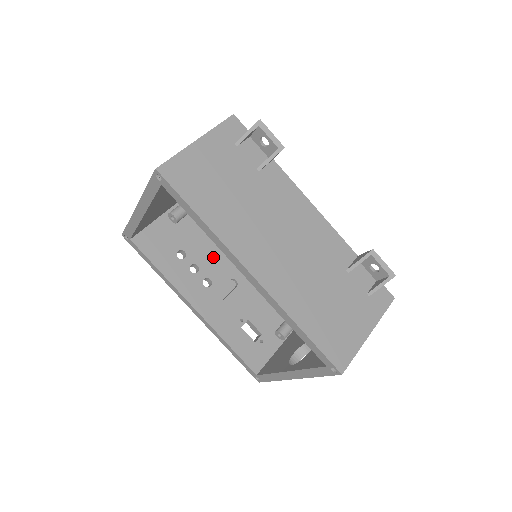
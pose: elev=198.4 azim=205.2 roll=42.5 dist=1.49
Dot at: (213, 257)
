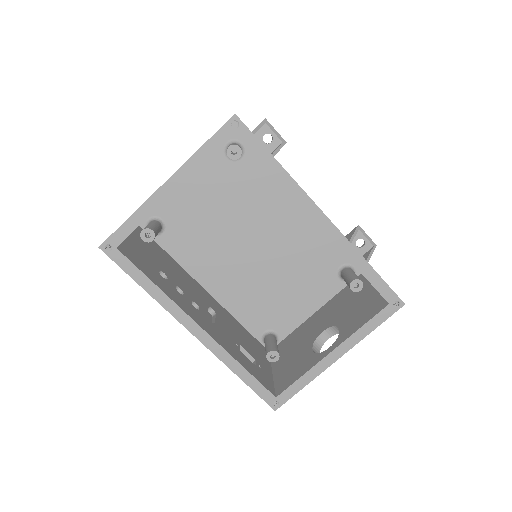
Dot at: (186, 284)
